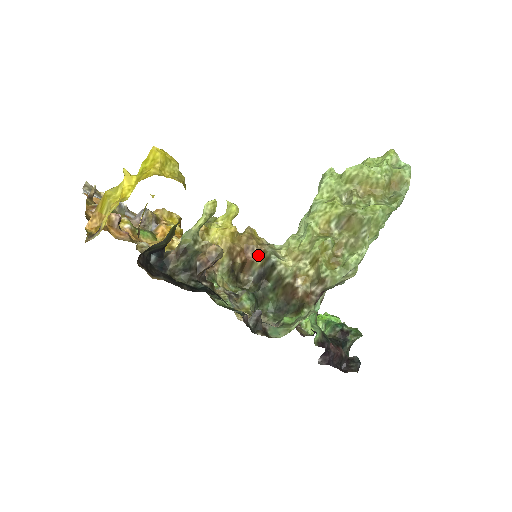
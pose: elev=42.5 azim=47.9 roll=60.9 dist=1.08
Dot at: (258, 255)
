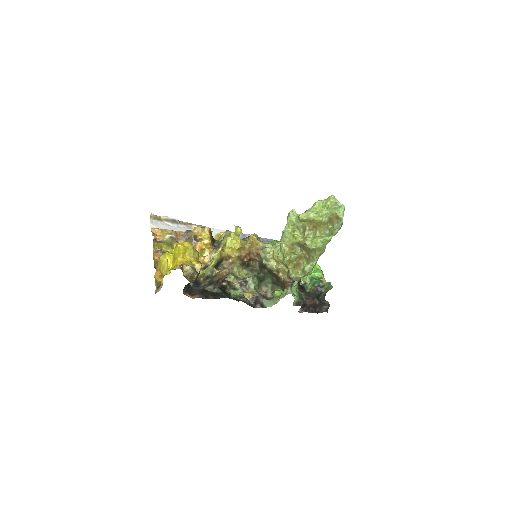
Dot at: (257, 256)
